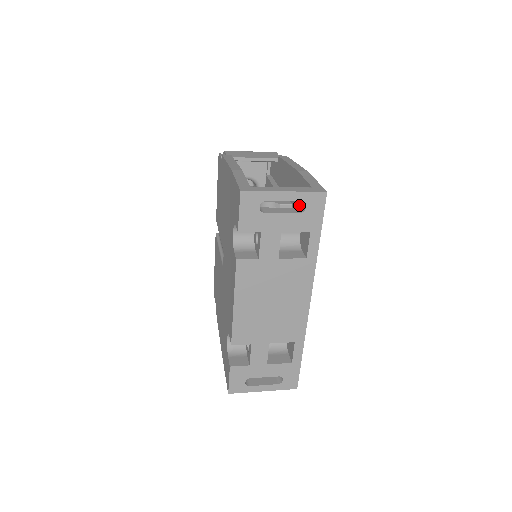
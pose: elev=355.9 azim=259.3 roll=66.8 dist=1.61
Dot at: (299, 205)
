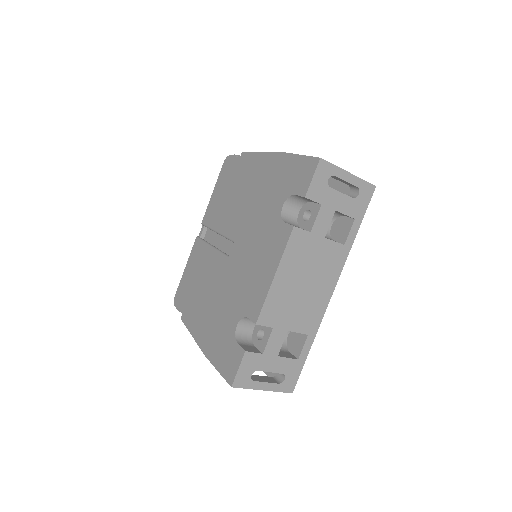
Dot at: occluded
